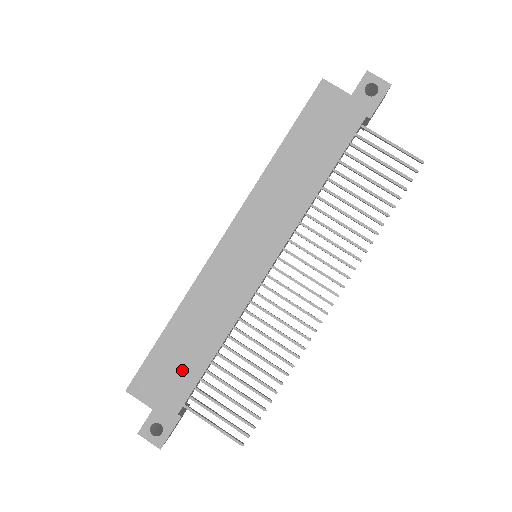
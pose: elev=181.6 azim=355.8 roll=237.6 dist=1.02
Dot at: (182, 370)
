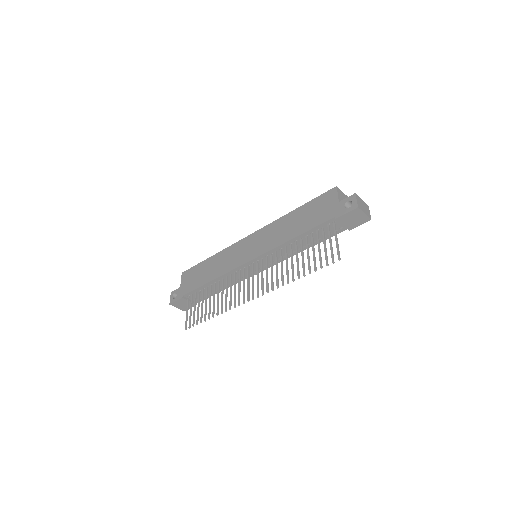
Dot at: (197, 280)
